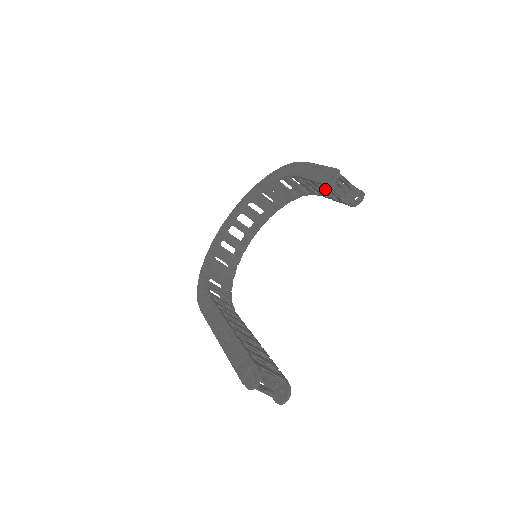
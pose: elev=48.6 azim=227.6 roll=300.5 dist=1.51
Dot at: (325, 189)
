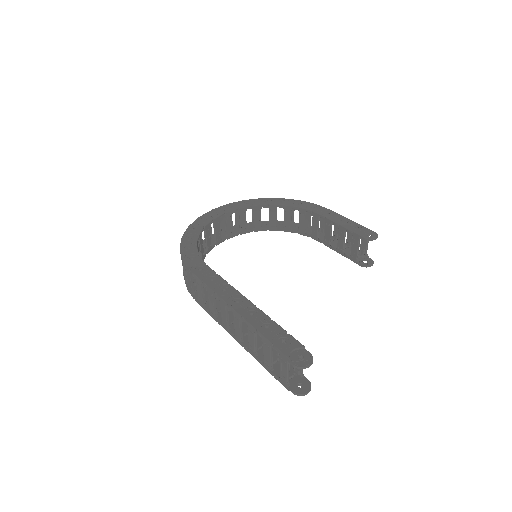
Dot at: (344, 240)
